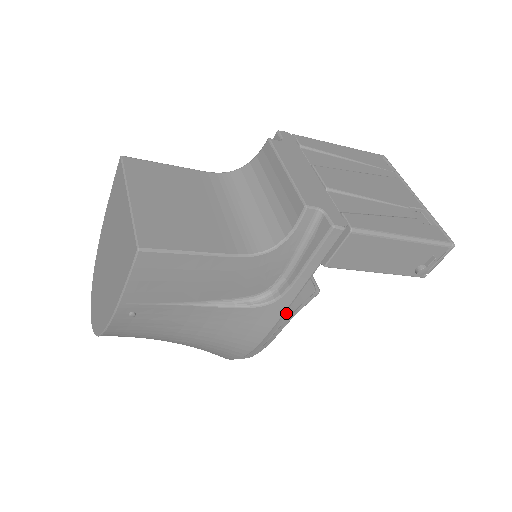
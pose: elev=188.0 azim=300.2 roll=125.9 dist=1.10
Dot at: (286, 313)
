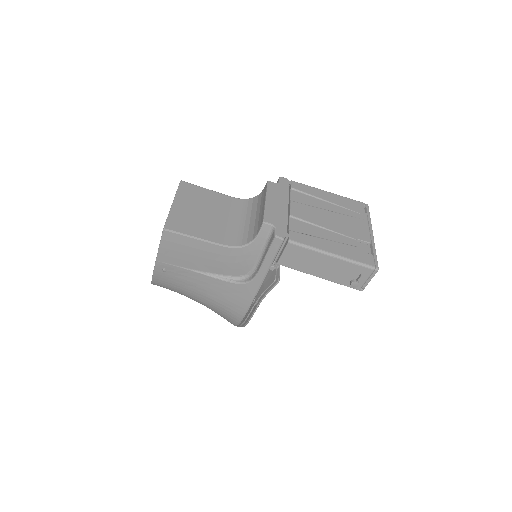
Dot at: (260, 294)
